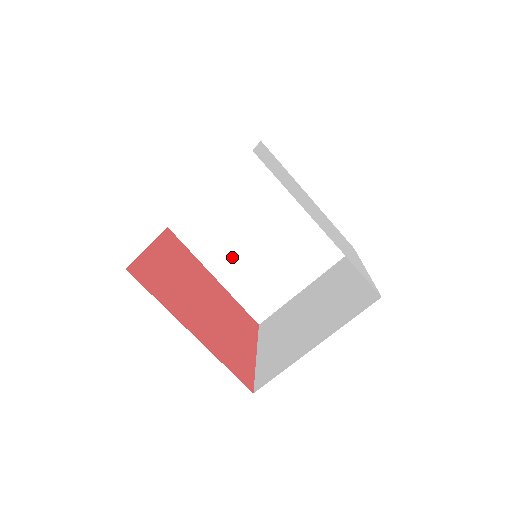
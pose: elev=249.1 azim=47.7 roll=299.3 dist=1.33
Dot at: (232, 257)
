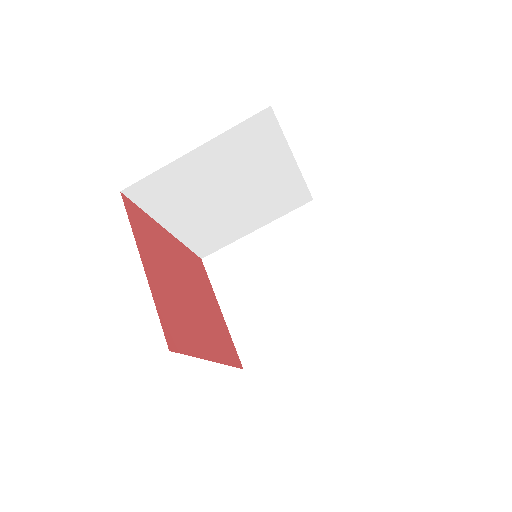
Dot at: (193, 213)
